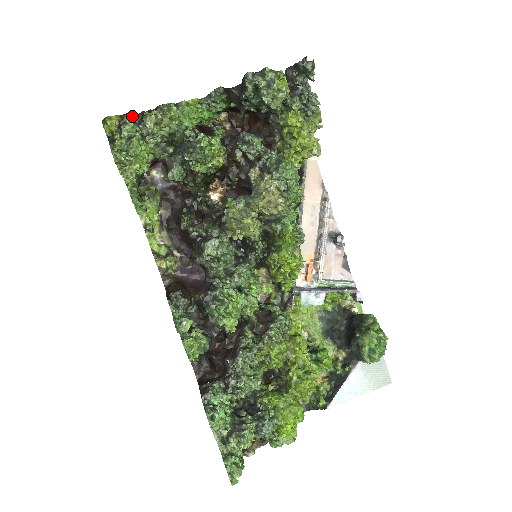
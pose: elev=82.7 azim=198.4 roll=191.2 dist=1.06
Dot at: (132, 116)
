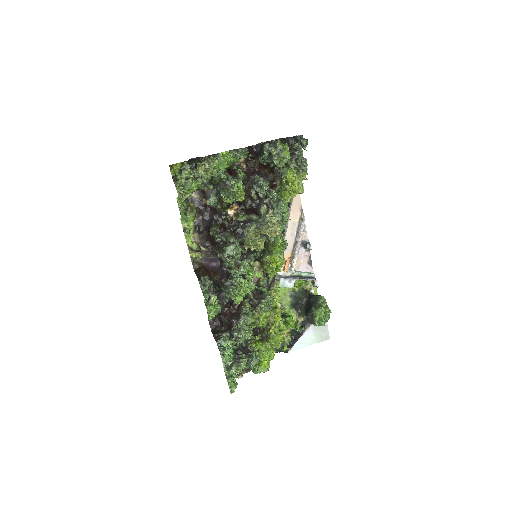
Dot at: (188, 163)
